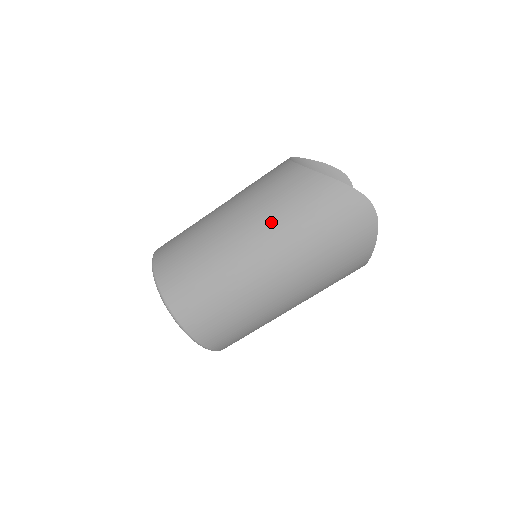
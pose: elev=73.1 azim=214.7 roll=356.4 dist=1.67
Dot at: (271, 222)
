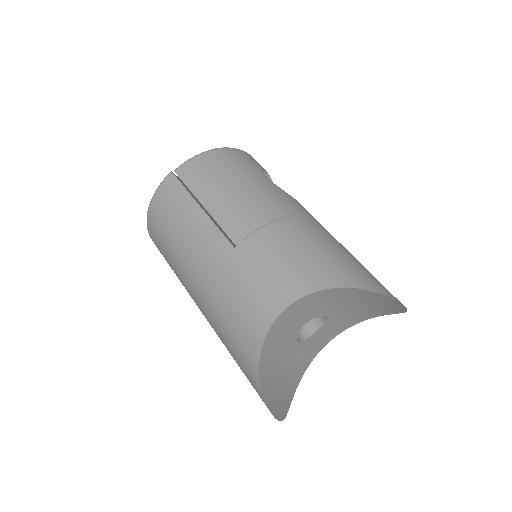
Dot at: (216, 327)
